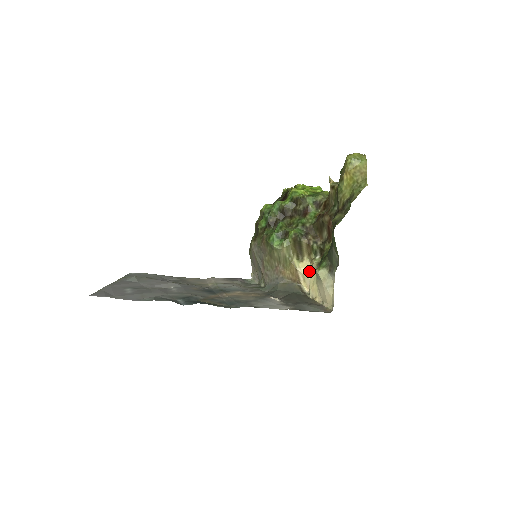
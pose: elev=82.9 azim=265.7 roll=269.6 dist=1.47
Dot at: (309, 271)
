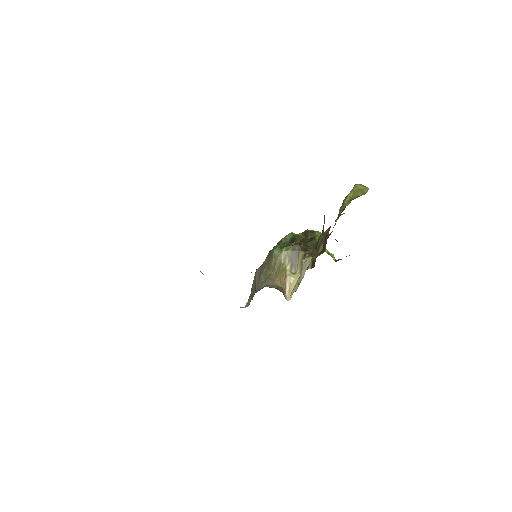
Dot at: (297, 280)
